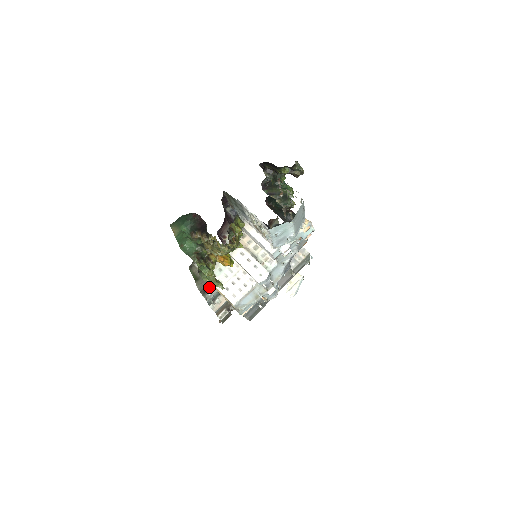
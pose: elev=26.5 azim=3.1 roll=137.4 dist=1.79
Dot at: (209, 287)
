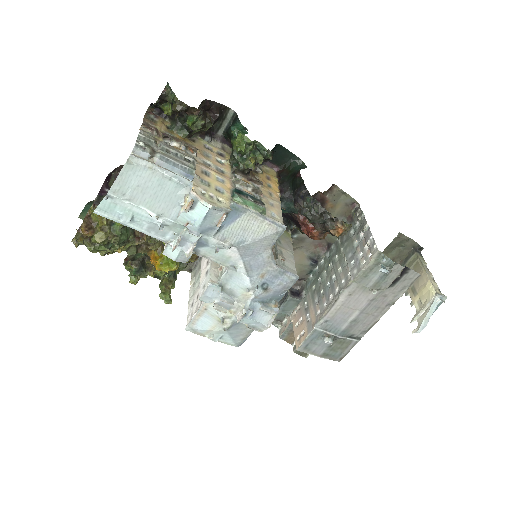
Dot at: occluded
